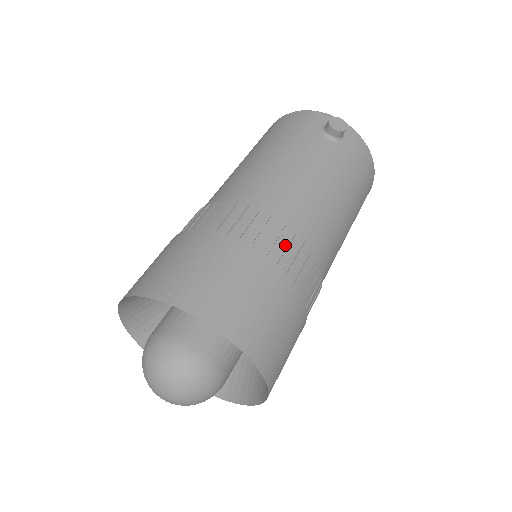
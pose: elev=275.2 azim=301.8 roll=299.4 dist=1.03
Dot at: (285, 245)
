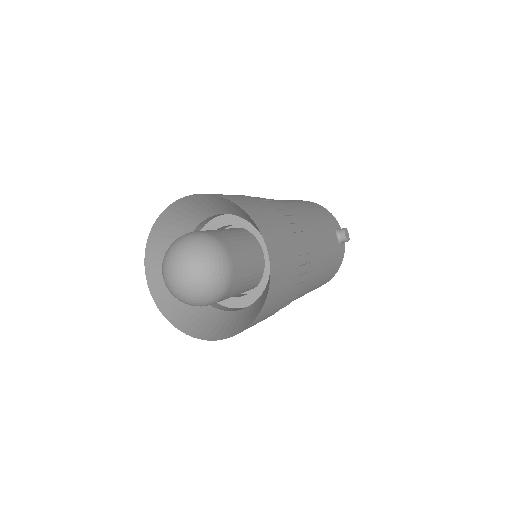
Dot at: (304, 262)
